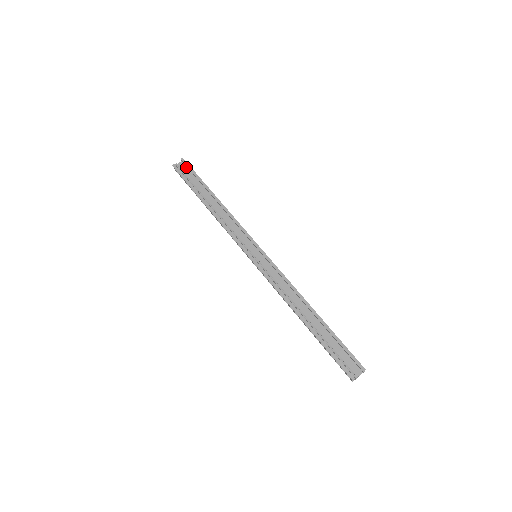
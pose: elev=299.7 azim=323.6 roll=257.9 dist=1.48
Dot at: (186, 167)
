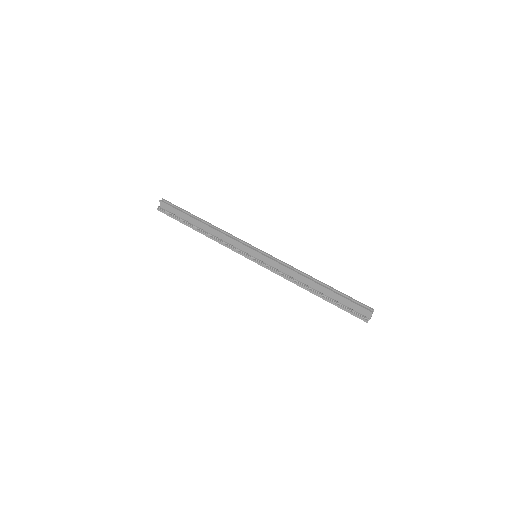
Dot at: (166, 205)
